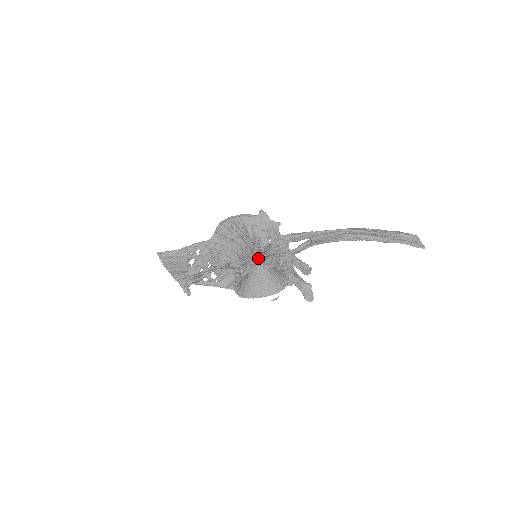
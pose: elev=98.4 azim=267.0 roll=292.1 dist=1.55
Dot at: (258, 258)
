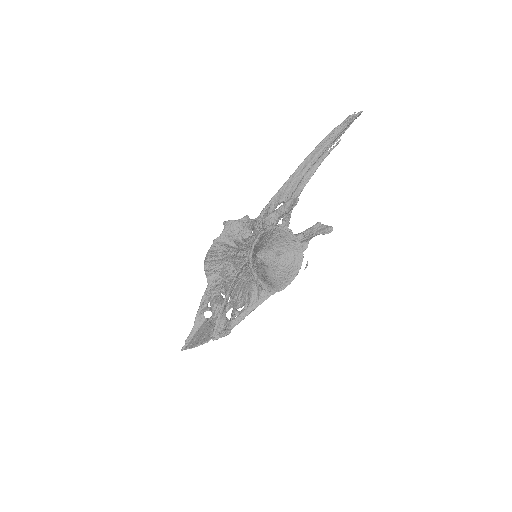
Dot at: (250, 239)
